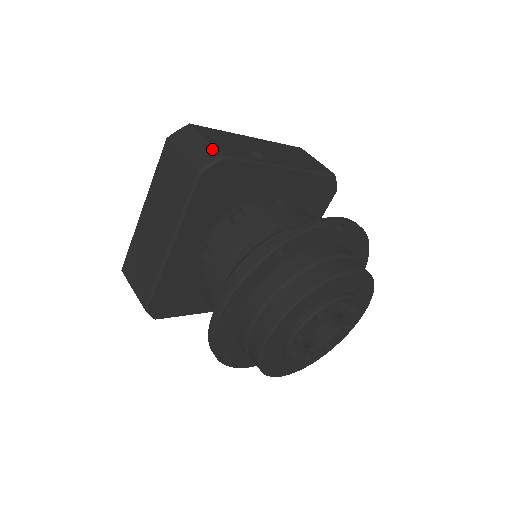
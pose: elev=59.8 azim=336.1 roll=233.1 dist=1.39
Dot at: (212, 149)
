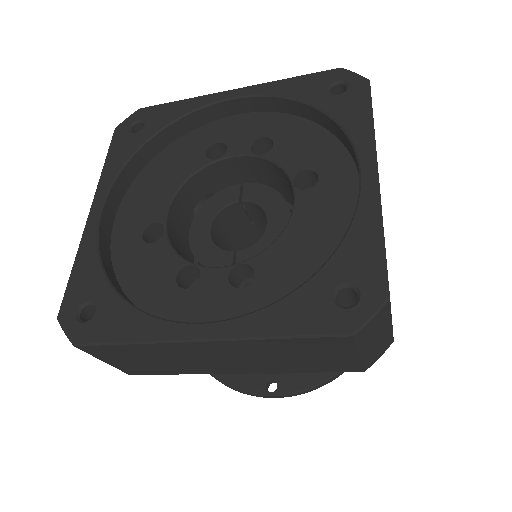
Dot at: (391, 337)
